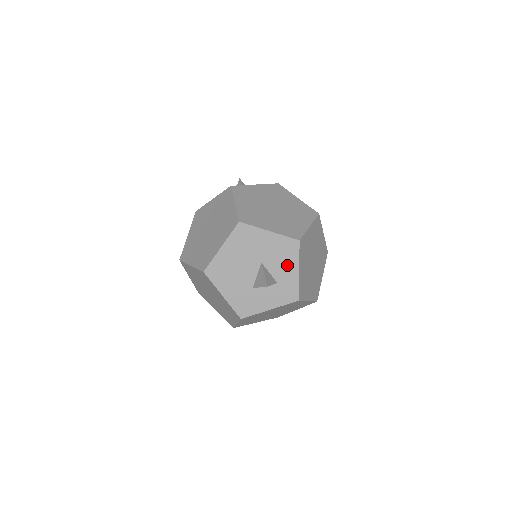
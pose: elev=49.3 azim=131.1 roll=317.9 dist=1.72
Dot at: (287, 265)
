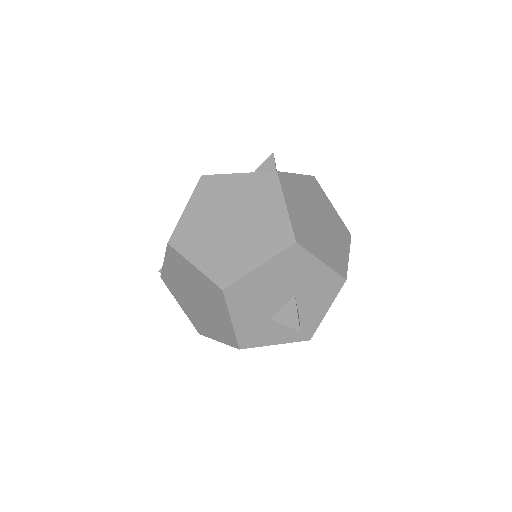
Dot at: (319, 302)
